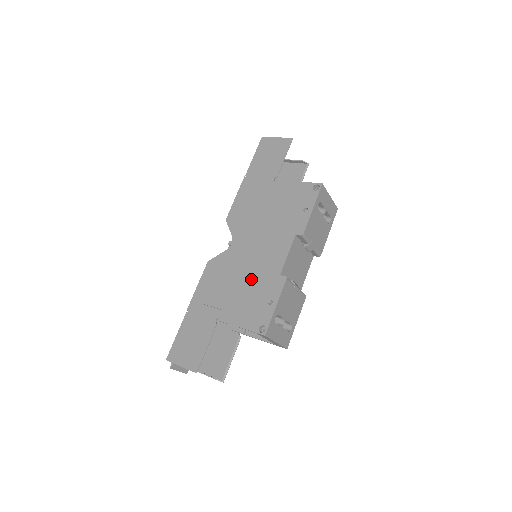
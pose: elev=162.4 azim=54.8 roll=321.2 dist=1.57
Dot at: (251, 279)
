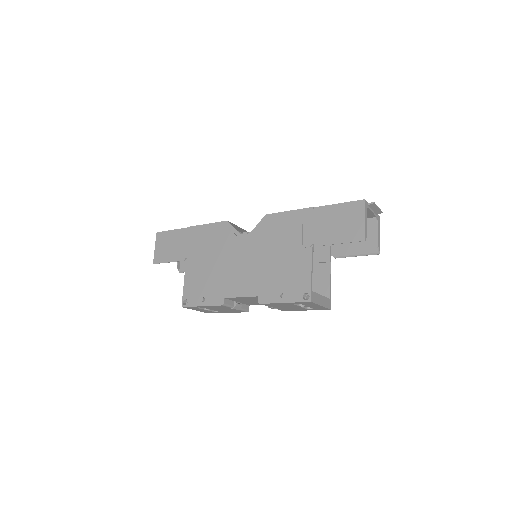
Dot at: (218, 273)
